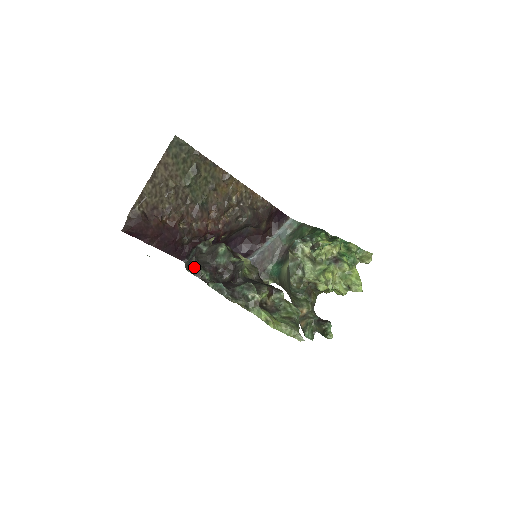
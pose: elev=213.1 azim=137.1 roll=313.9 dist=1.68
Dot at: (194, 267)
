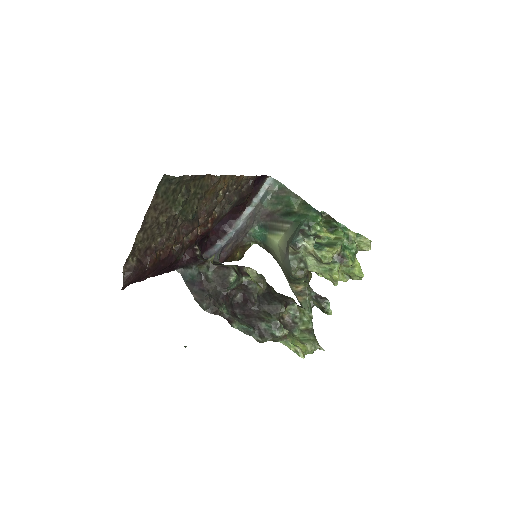
Dot at: (210, 305)
